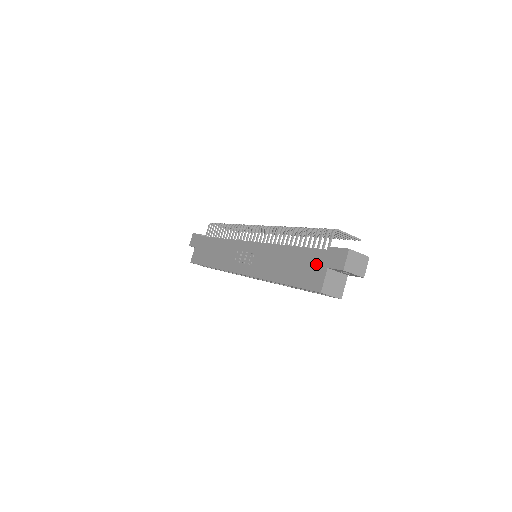
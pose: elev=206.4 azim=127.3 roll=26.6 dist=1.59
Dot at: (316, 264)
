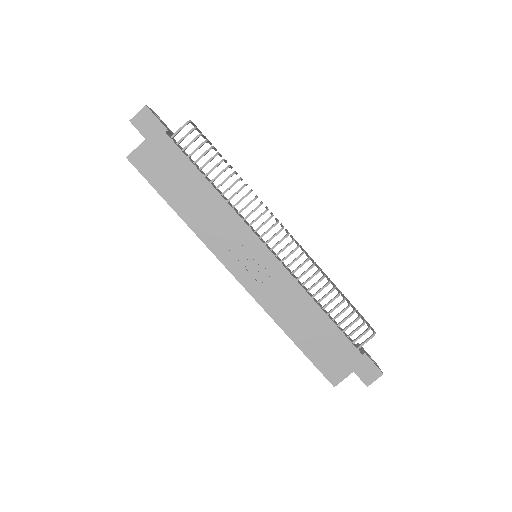
Dot at: (344, 358)
